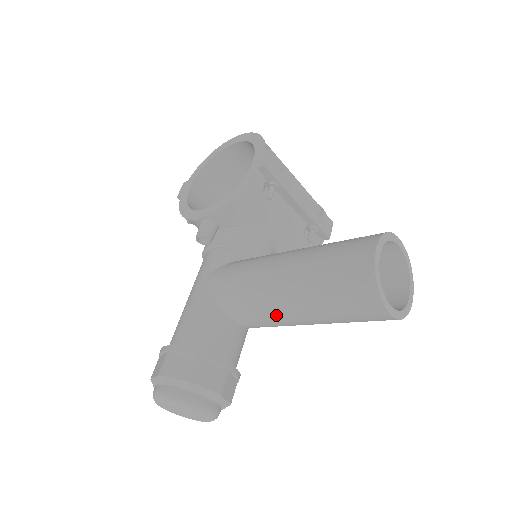
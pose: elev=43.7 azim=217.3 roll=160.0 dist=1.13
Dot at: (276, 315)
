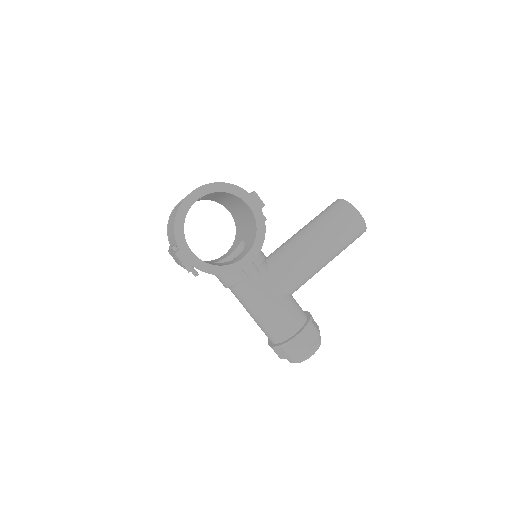
Dot at: occluded
